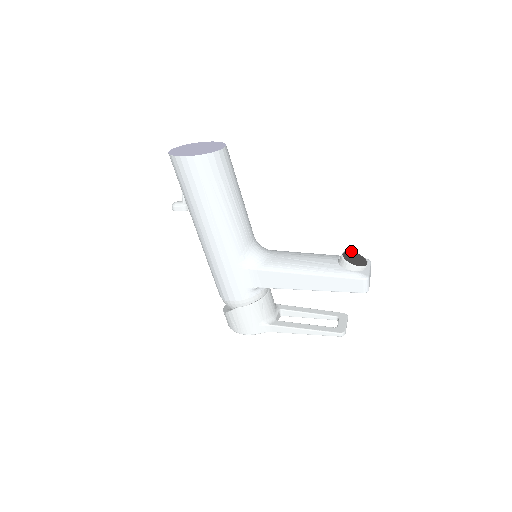
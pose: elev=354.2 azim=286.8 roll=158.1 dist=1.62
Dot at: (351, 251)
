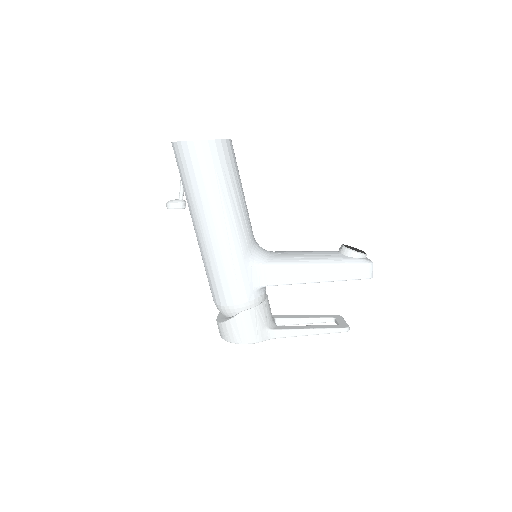
Dot at: (347, 245)
